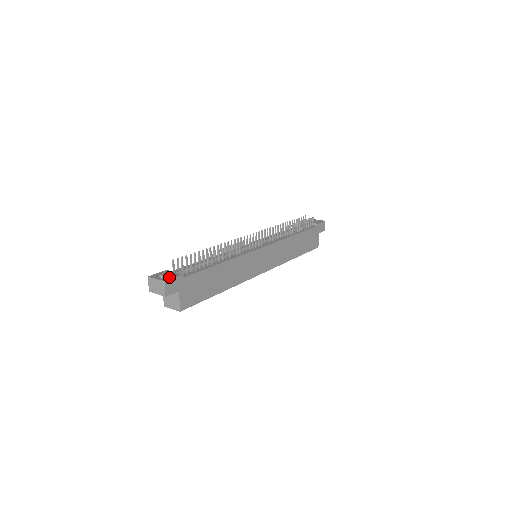
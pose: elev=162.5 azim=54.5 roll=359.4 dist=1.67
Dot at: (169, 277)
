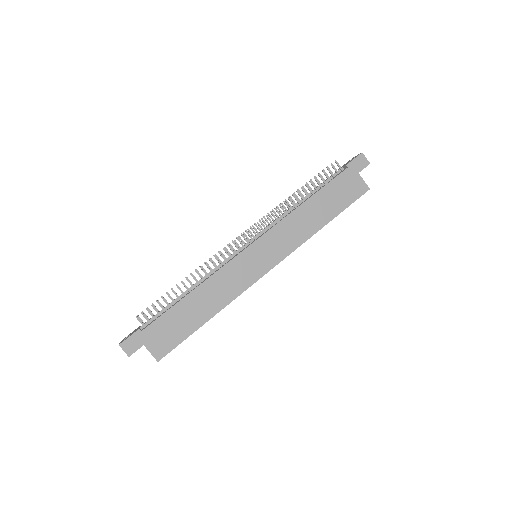
Dot at: (127, 337)
